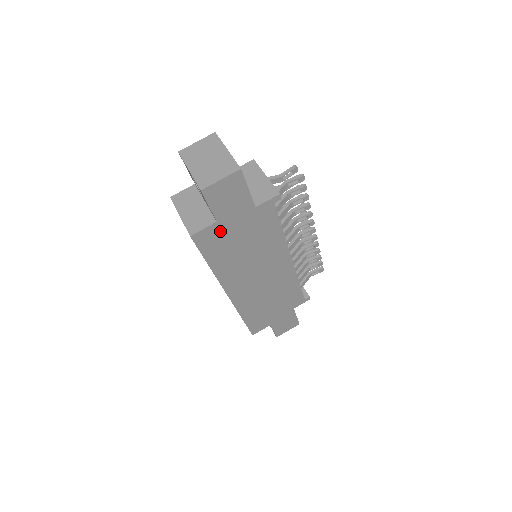
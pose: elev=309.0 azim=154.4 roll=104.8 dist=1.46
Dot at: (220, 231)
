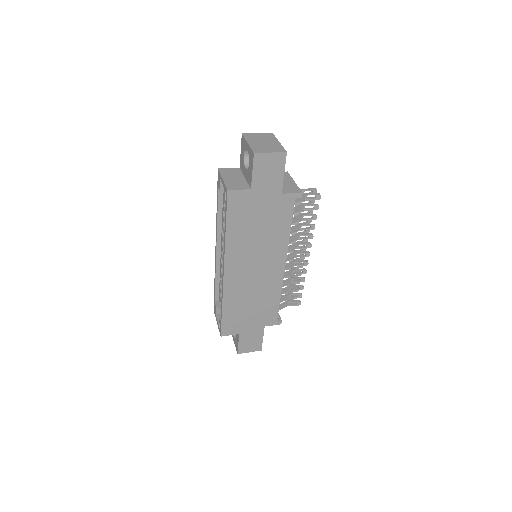
Dot at: (249, 200)
